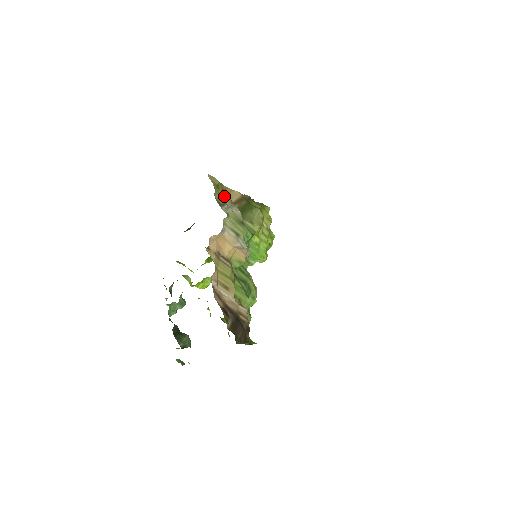
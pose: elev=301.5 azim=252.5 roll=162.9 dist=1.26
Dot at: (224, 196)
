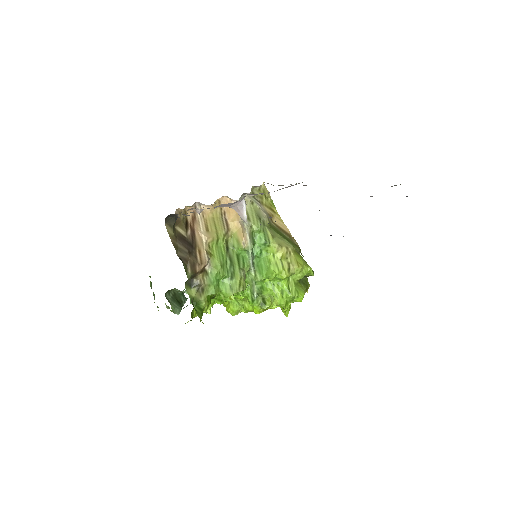
Dot at: (267, 208)
